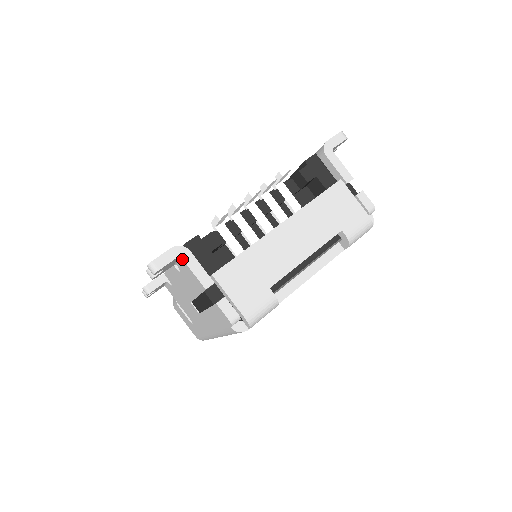
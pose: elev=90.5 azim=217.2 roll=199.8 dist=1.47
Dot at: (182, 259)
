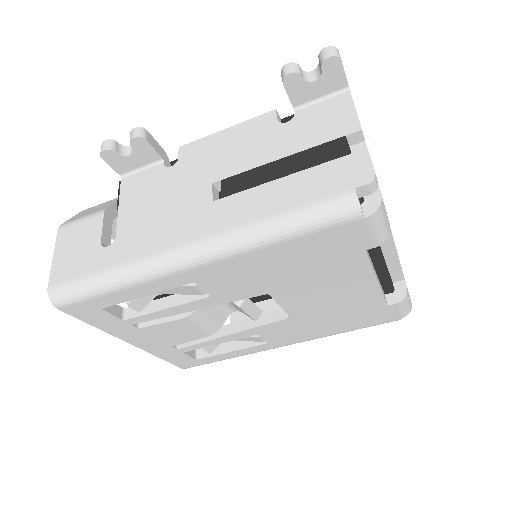
Dot at: (349, 92)
